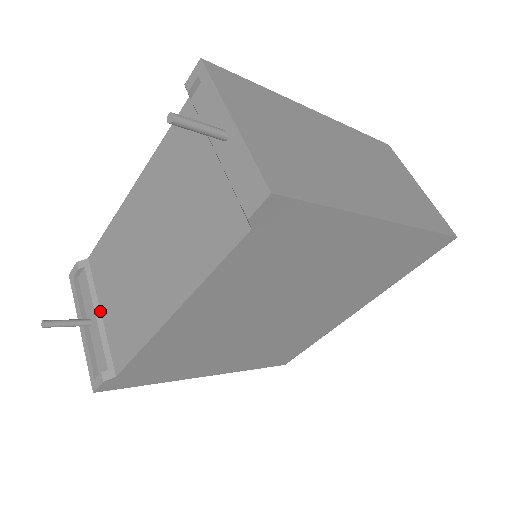
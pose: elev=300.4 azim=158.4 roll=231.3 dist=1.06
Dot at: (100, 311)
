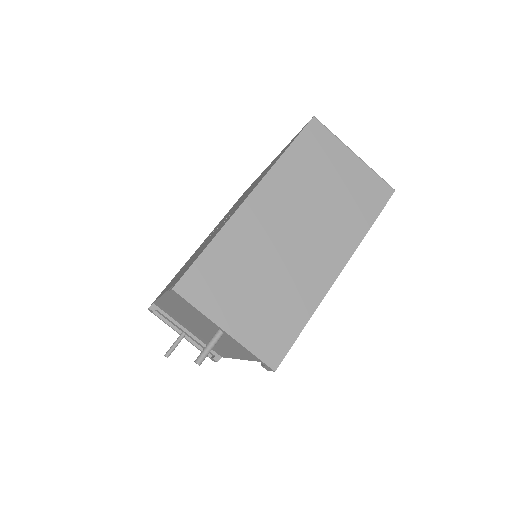
Dot at: (187, 330)
